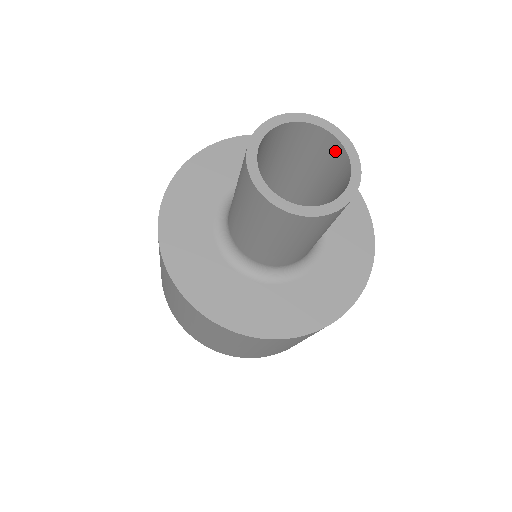
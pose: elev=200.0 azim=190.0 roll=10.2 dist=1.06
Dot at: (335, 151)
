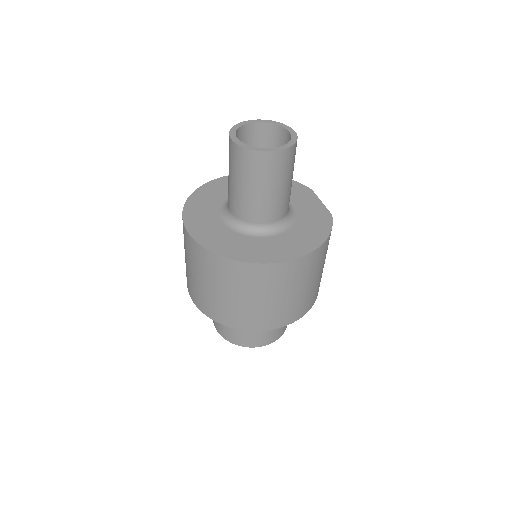
Dot at: occluded
